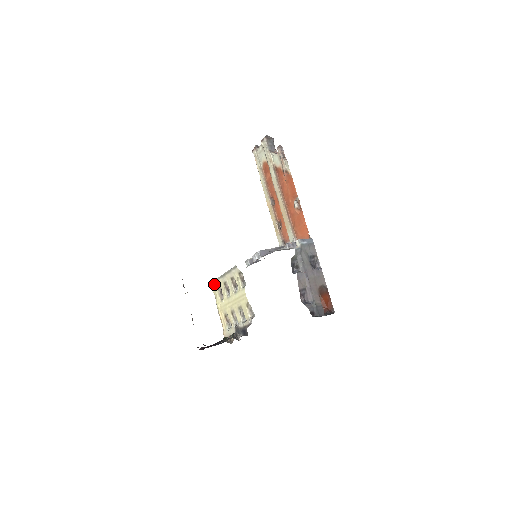
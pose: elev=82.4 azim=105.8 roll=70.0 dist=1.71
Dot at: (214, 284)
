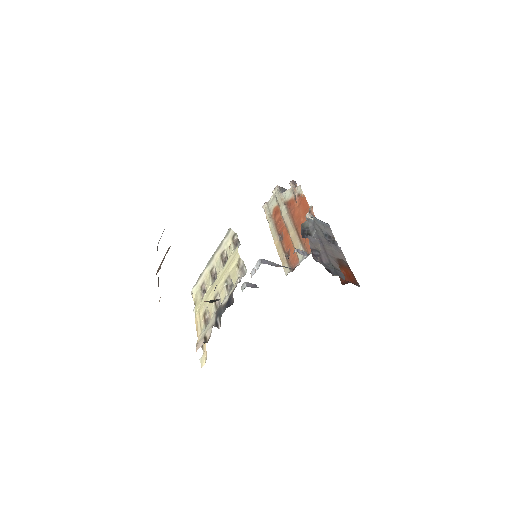
Dot at: (197, 285)
